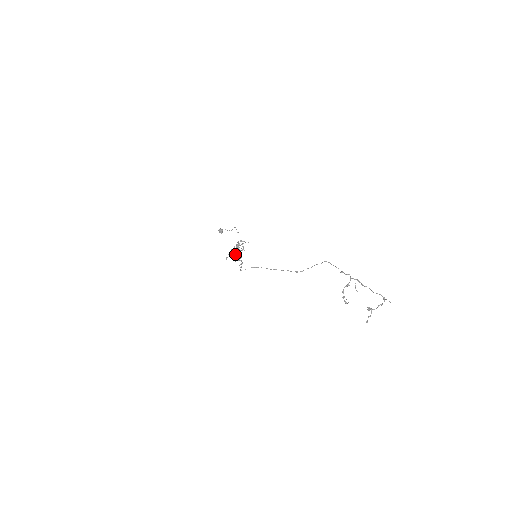
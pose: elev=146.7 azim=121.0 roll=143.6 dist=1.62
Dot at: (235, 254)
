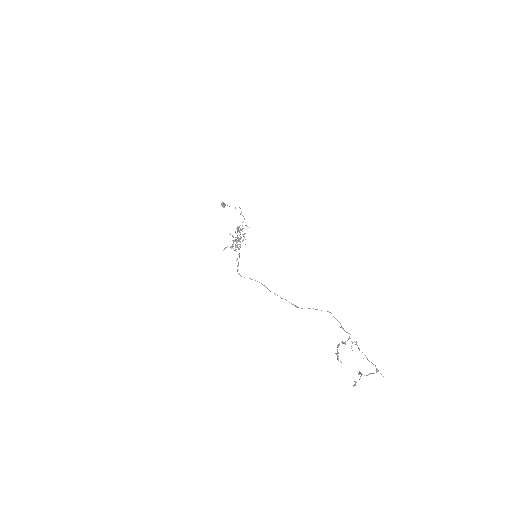
Dot at: (234, 240)
